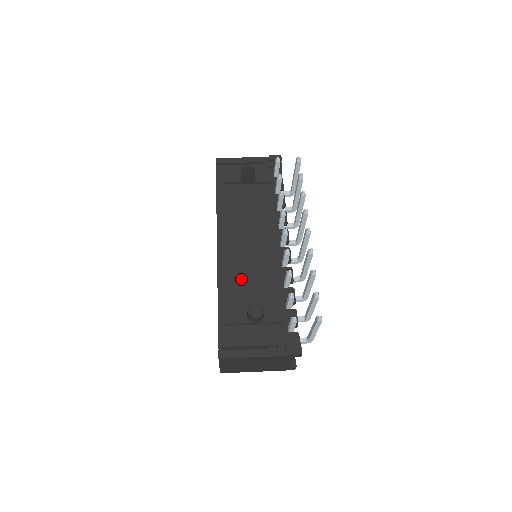
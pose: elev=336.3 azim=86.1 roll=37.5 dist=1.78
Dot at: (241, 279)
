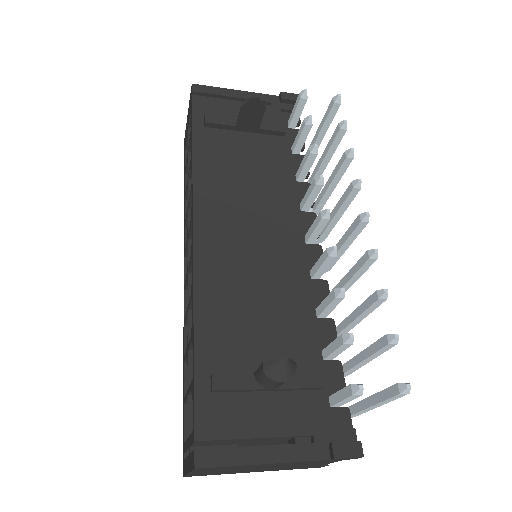
Dot at: (239, 297)
